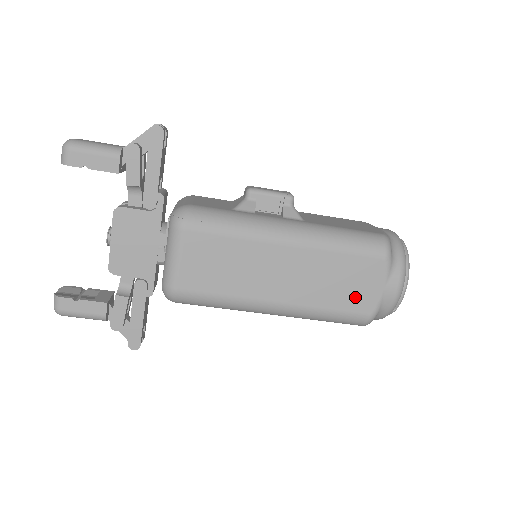
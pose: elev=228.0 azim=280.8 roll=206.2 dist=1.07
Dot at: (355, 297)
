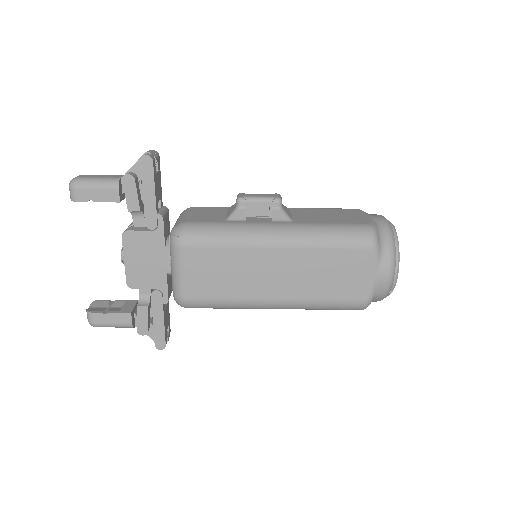
Dot at: (348, 286)
